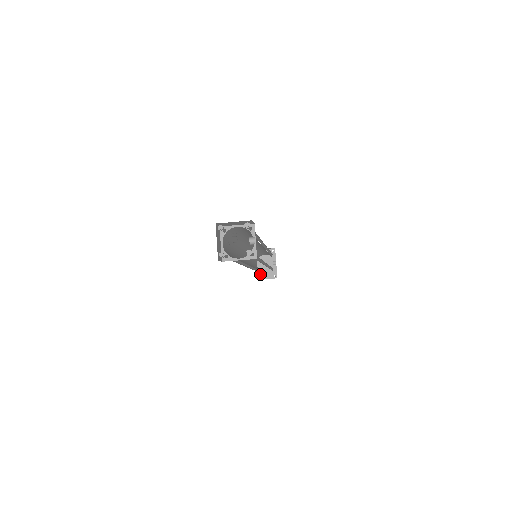
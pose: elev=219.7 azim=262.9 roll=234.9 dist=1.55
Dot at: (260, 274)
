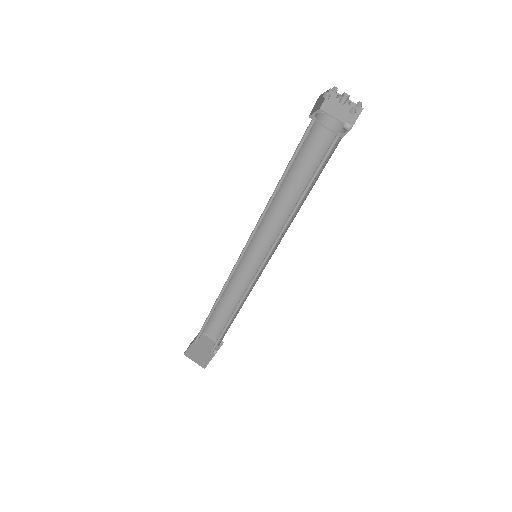
Dot at: (190, 351)
